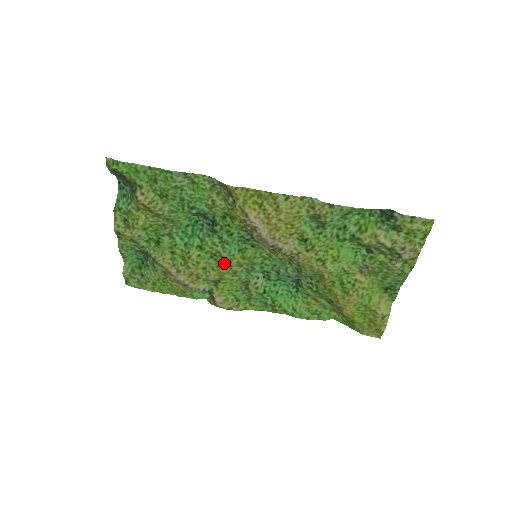
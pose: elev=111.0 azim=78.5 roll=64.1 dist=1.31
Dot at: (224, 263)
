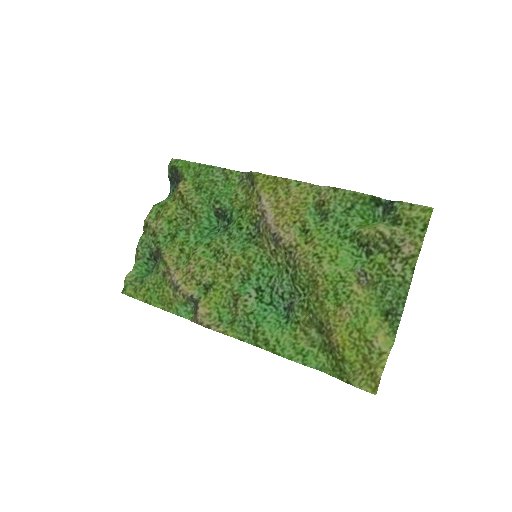
Dot at: (223, 261)
